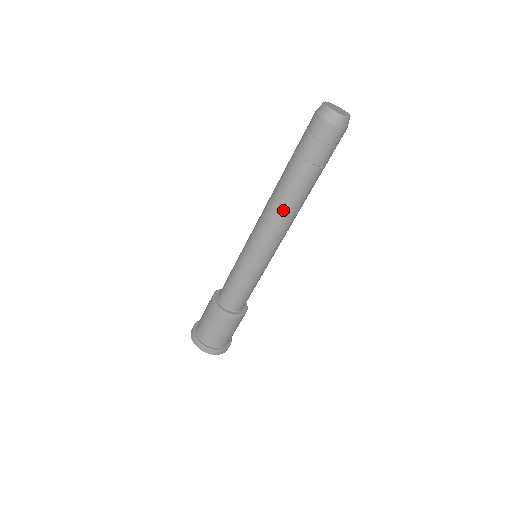
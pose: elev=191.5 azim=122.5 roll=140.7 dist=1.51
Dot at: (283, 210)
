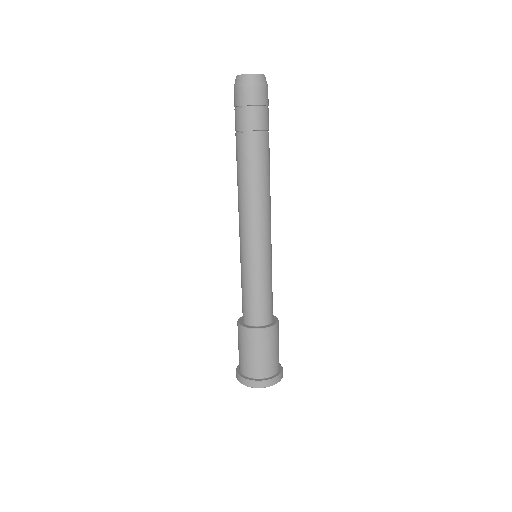
Dot at: (241, 189)
